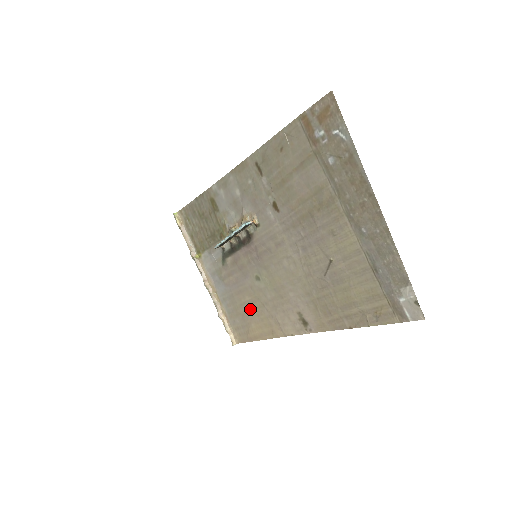
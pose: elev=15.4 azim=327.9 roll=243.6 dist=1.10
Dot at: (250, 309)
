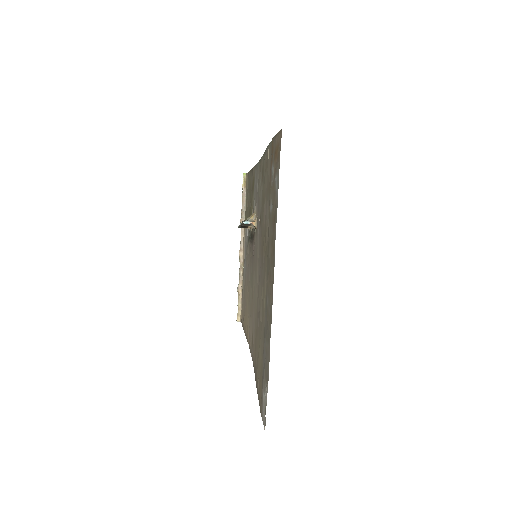
Dot at: (247, 300)
